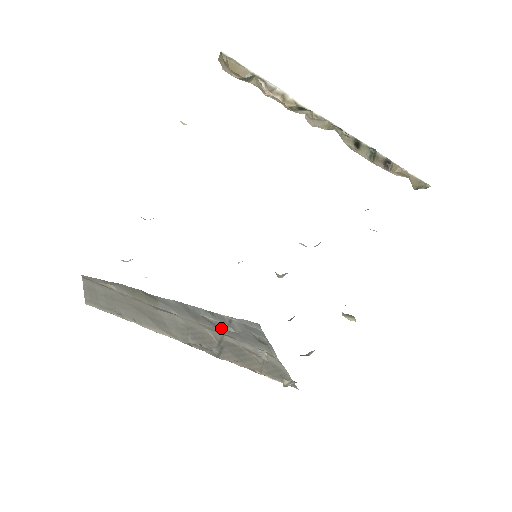
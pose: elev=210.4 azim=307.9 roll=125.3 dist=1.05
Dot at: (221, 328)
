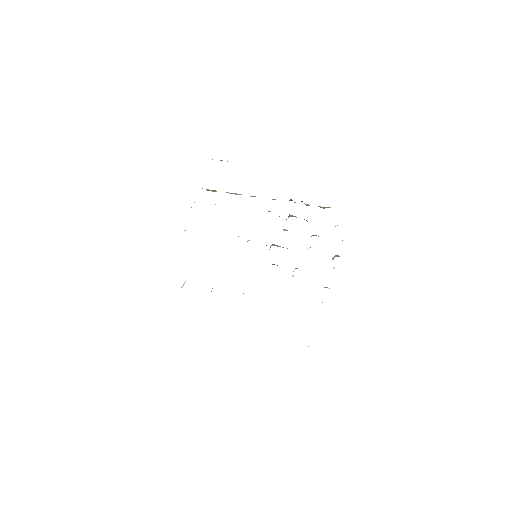
Dot at: occluded
